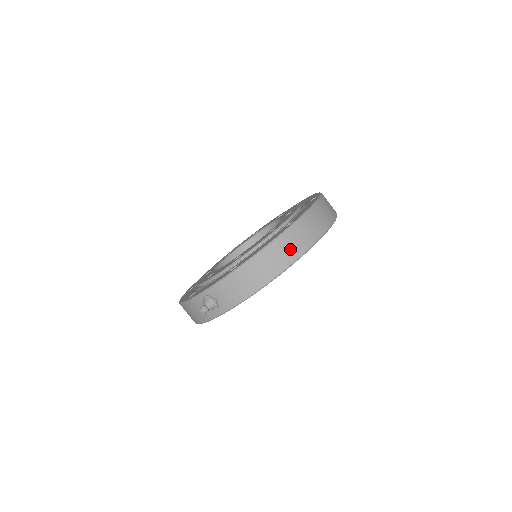
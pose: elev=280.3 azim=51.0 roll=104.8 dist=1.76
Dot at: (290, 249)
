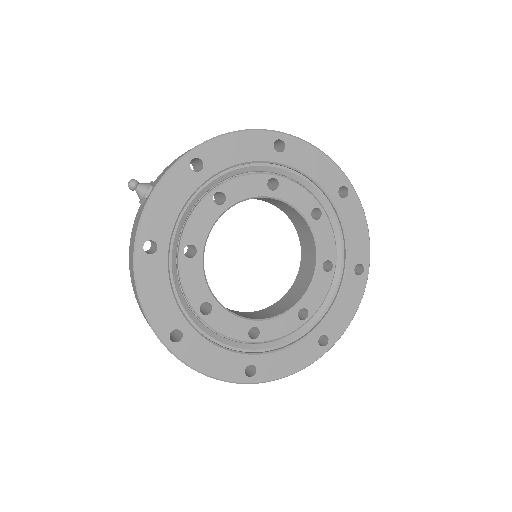
Dot at: occluded
